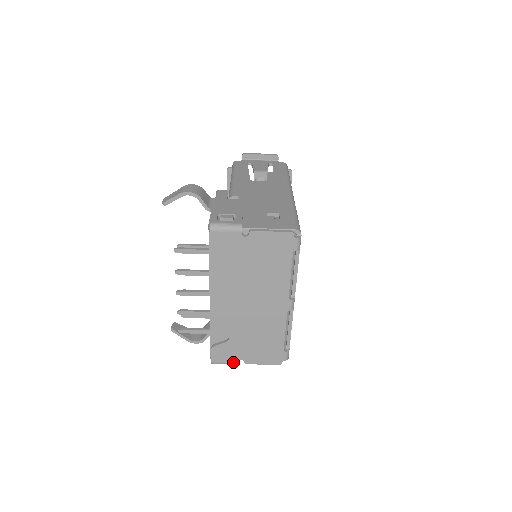
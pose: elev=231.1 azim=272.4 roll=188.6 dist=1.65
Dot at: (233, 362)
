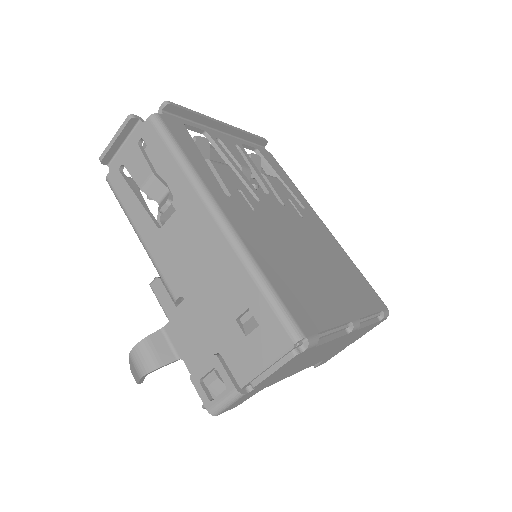
Dot at: occluded
